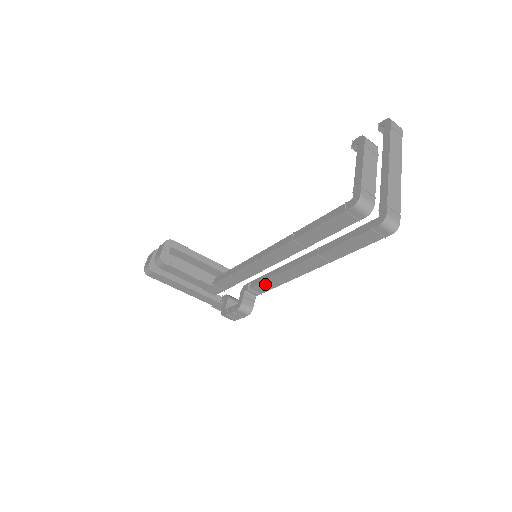
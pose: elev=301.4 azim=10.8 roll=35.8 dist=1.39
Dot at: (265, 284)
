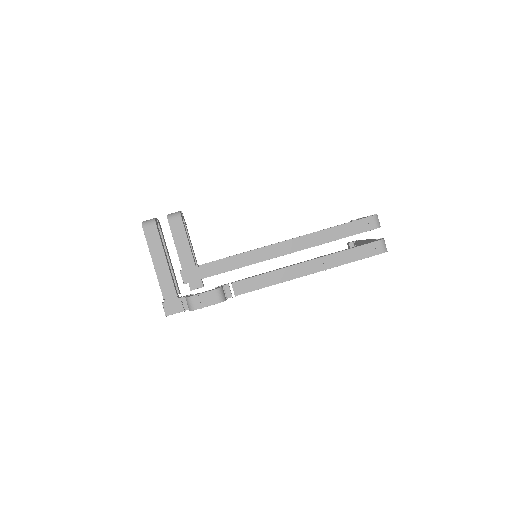
Dot at: (251, 282)
